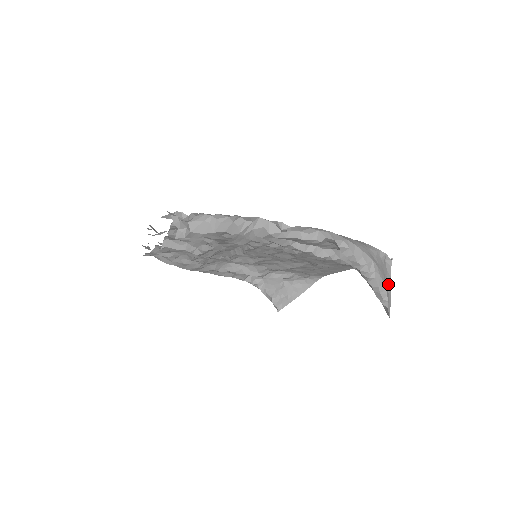
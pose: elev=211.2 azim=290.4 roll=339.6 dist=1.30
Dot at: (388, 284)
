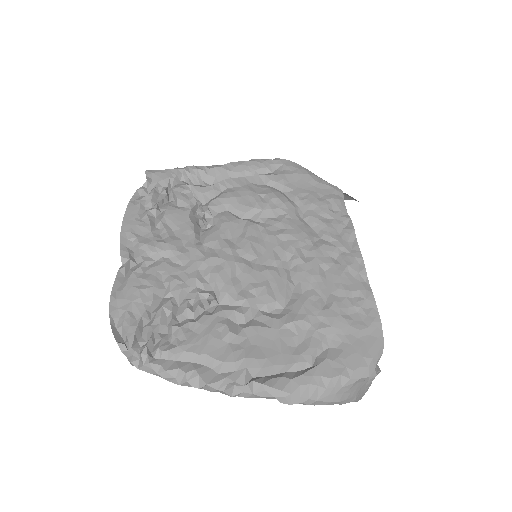
Dot at: (365, 388)
